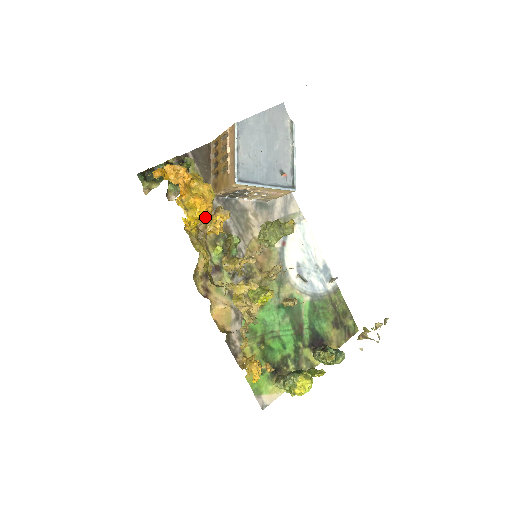
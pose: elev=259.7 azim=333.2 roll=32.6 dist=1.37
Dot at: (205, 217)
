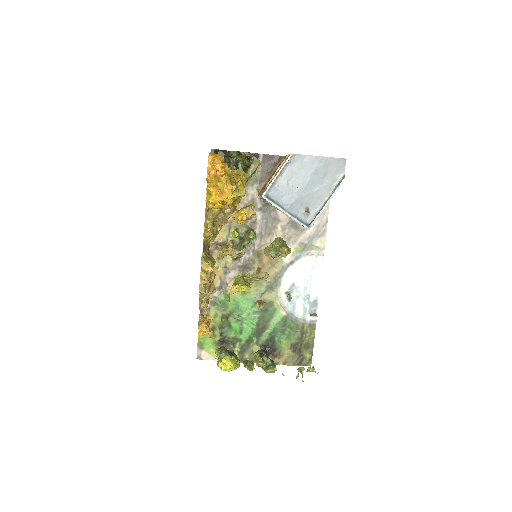
Dot at: occluded
